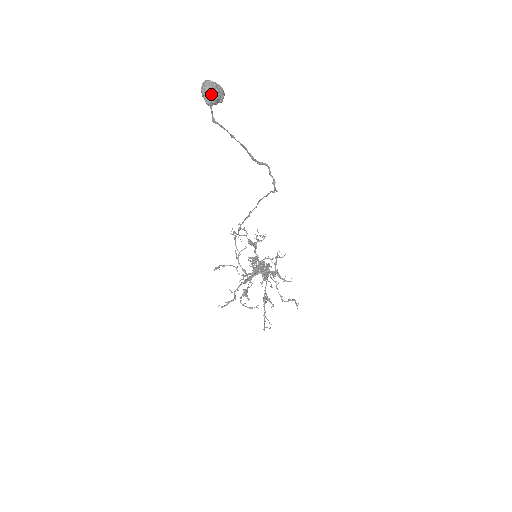
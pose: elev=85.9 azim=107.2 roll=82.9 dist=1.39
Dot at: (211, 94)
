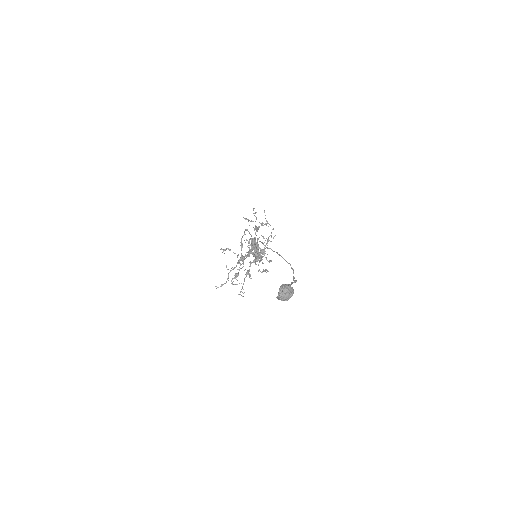
Dot at: (284, 299)
